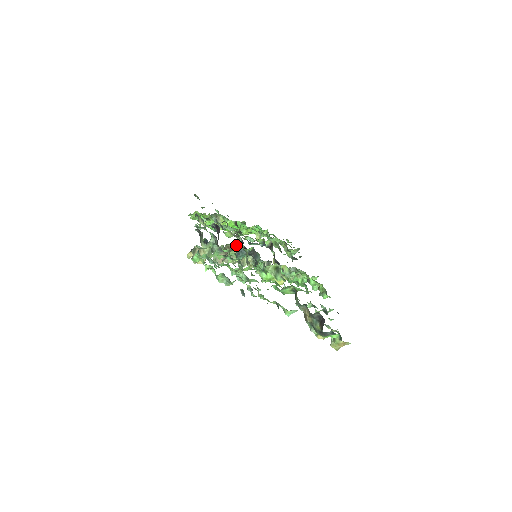
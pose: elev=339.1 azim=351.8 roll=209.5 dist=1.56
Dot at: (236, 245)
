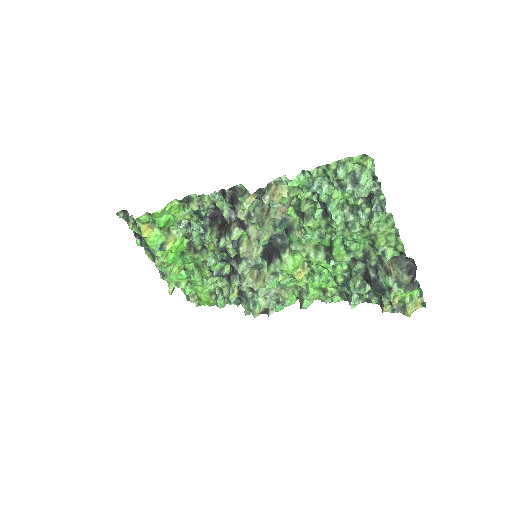
Dot at: occluded
